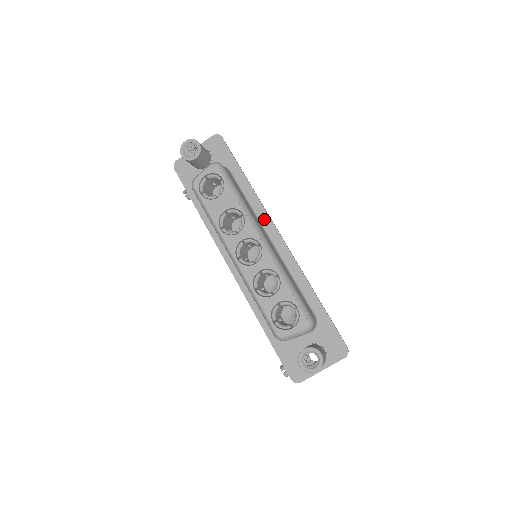
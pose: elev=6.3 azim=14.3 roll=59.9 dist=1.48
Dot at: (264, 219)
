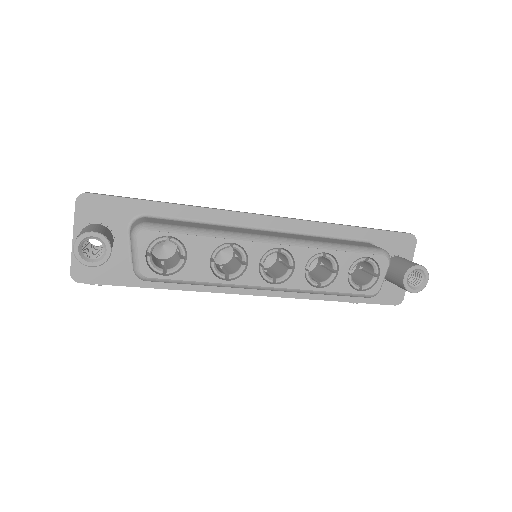
Dot at: (235, 220)
